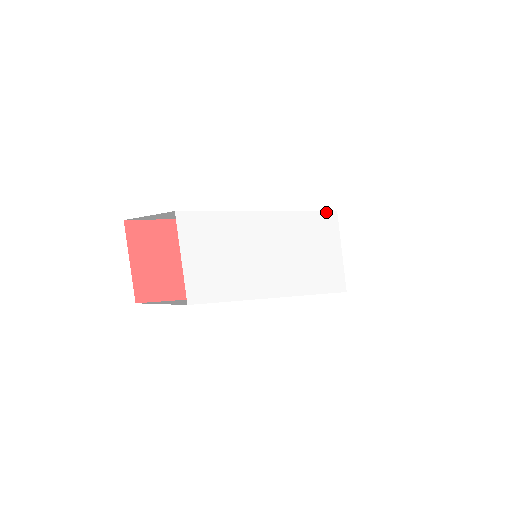
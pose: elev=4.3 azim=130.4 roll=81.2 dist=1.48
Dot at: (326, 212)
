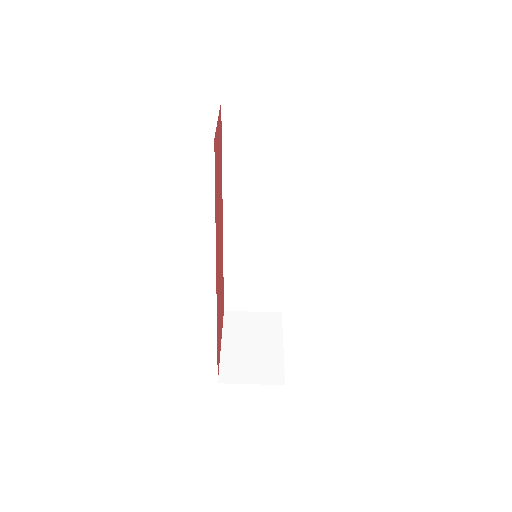
Dot at: occluded
